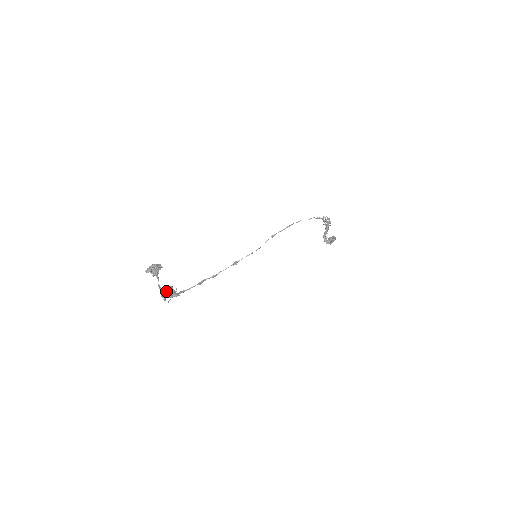
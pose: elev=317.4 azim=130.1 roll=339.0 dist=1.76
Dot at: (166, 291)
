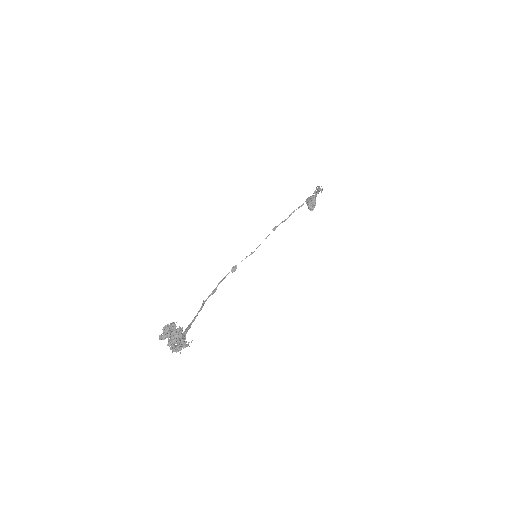
Dot at: occluded
